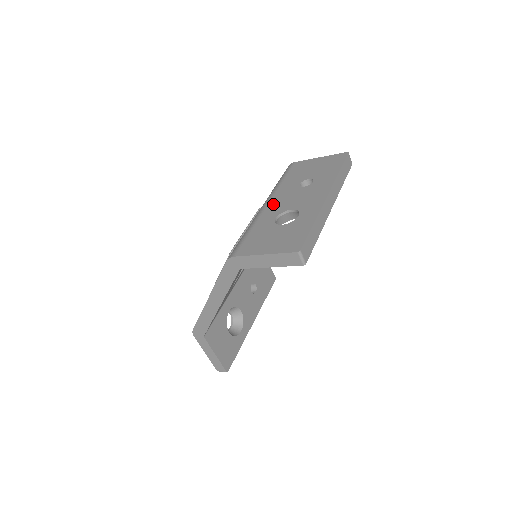
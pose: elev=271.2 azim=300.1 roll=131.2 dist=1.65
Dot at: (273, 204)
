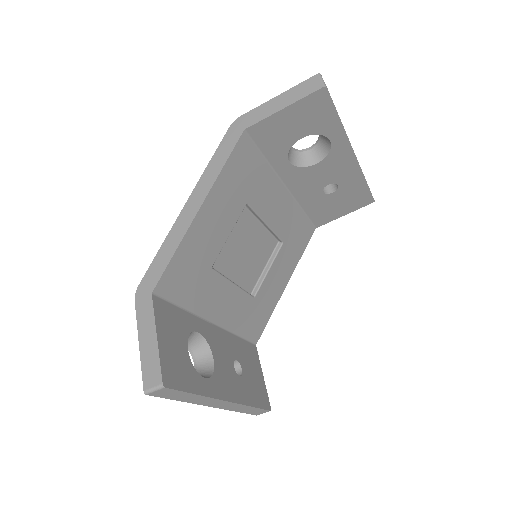
Dot at: occluded
